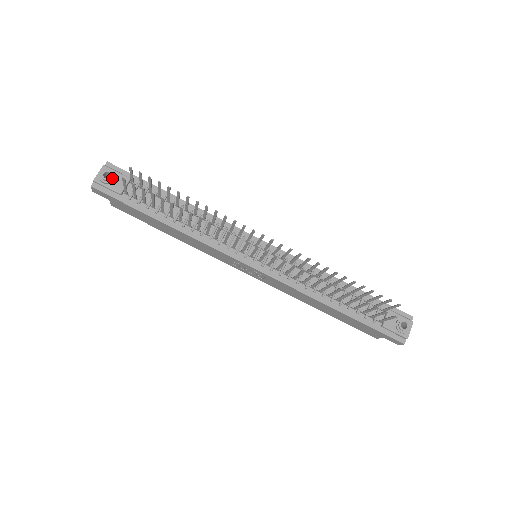
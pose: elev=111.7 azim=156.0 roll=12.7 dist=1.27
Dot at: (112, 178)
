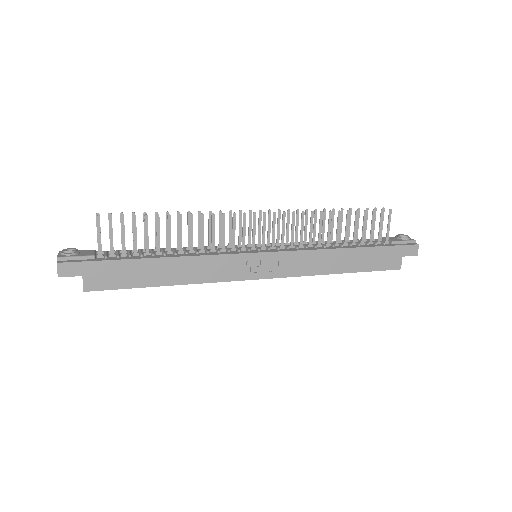
Dot at: (77, 250)
